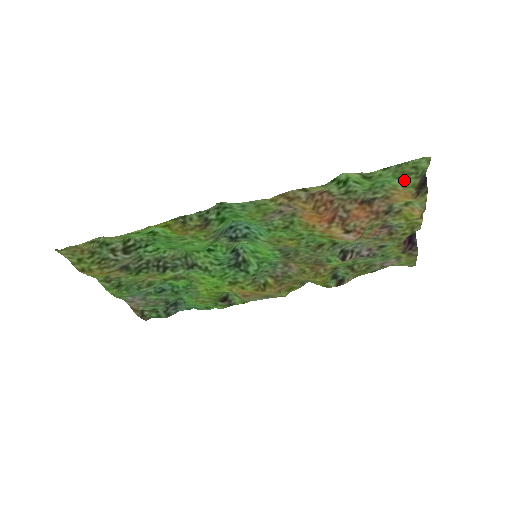
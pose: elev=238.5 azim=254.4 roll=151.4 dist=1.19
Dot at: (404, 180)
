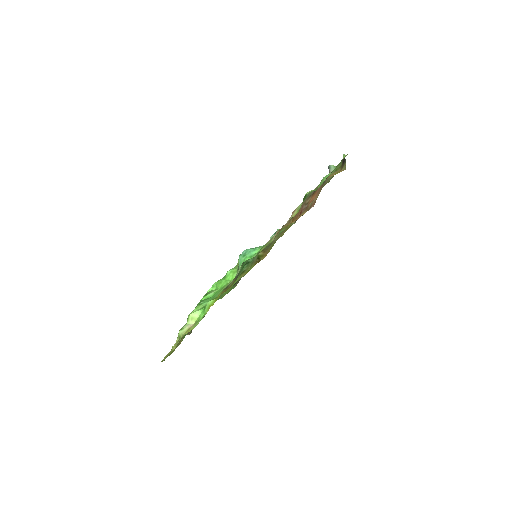
Dot at: (335, 169)
